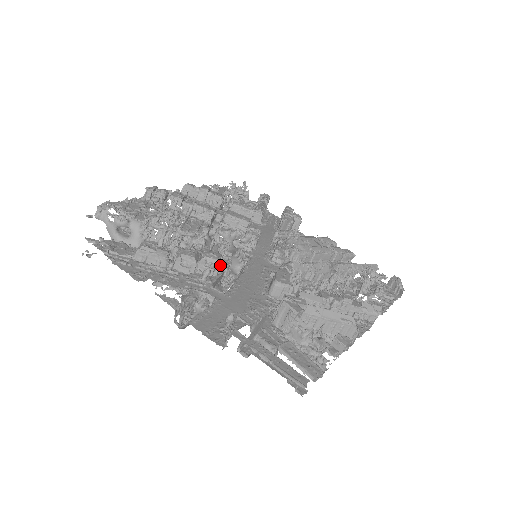
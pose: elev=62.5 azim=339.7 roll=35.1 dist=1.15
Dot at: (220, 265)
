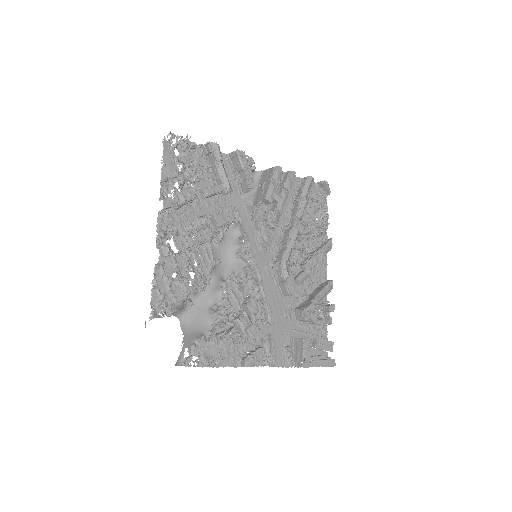
Dot at: occluded
